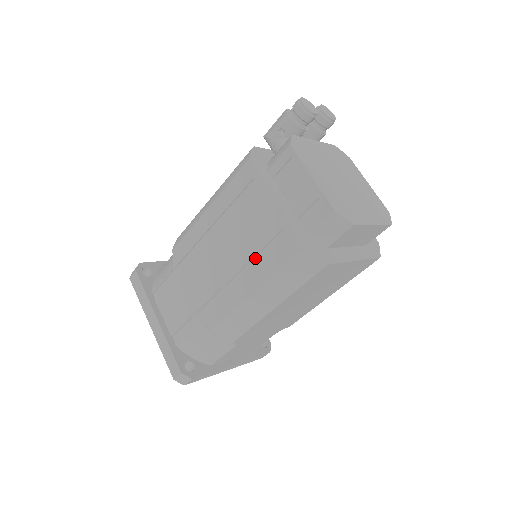
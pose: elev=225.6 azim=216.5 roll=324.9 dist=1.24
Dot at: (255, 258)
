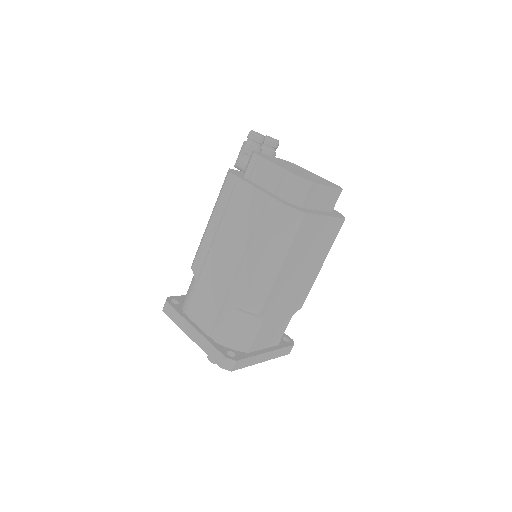
Dot at: (254, 234)
